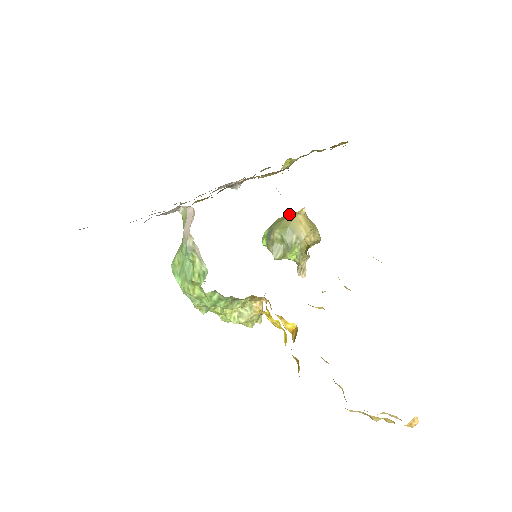
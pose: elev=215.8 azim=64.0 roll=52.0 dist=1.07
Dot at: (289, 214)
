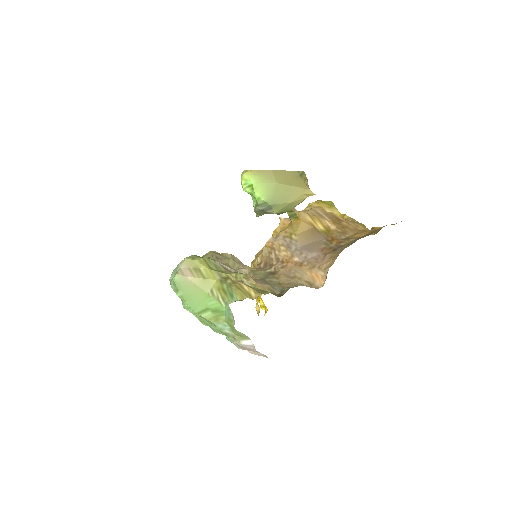
Dot at: (293, 186)
